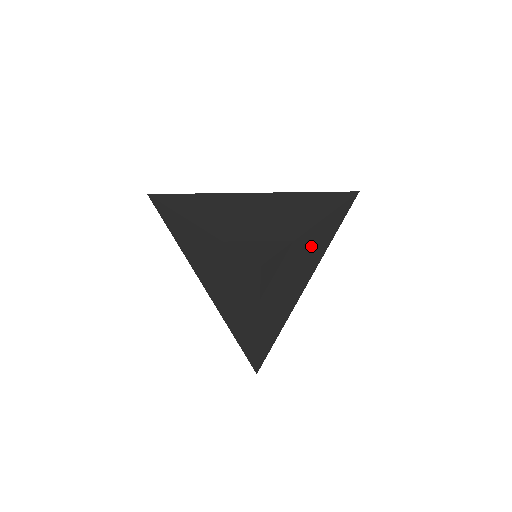
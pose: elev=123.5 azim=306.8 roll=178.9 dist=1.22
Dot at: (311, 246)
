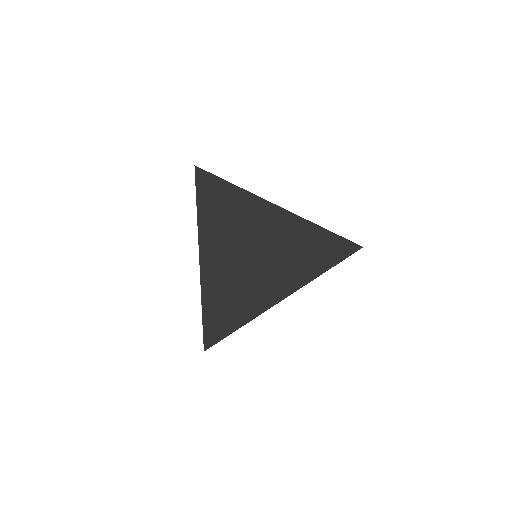
Dot at: occluded
